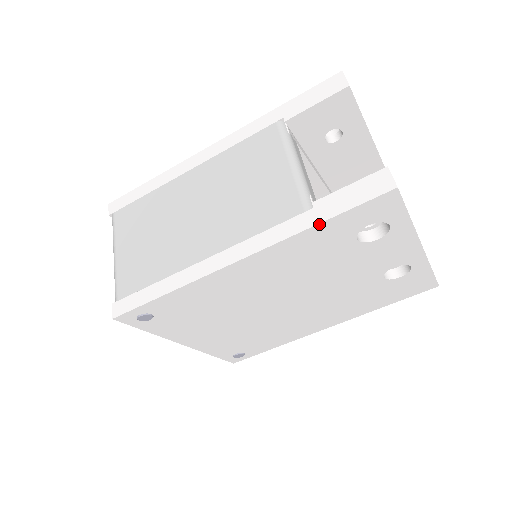
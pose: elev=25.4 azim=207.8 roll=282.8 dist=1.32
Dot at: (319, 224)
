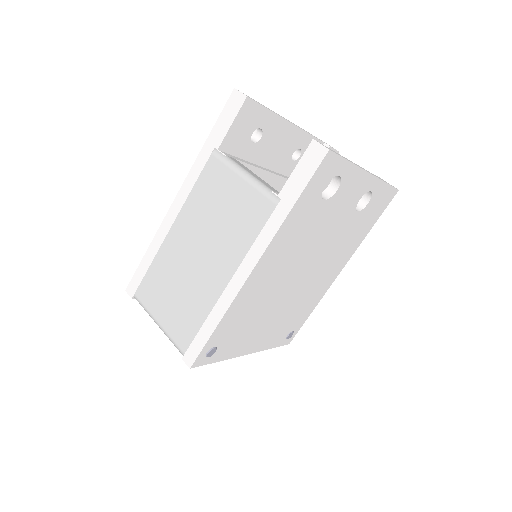
Dot at: (292, 208)
